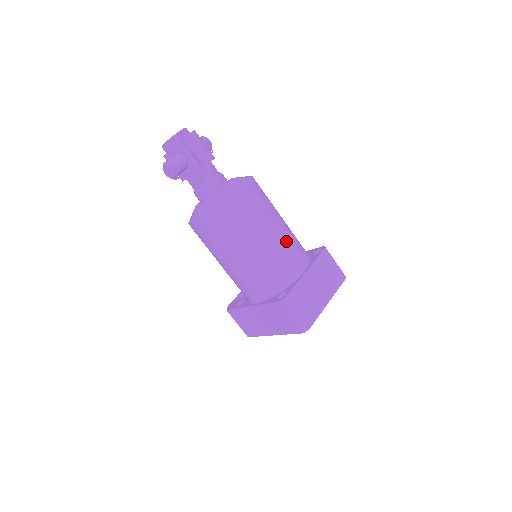
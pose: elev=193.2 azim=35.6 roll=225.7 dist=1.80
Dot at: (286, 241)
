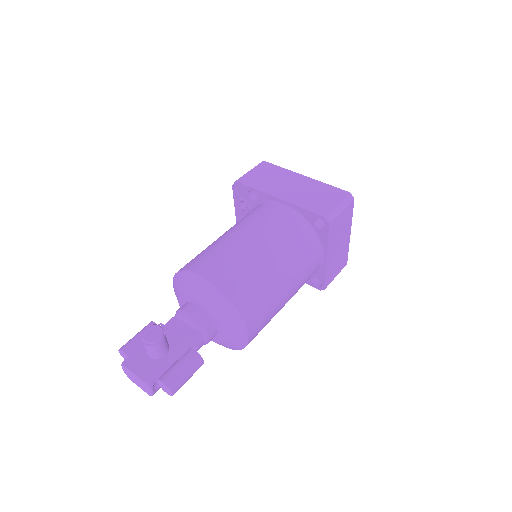
Dot at: (299, 277)
